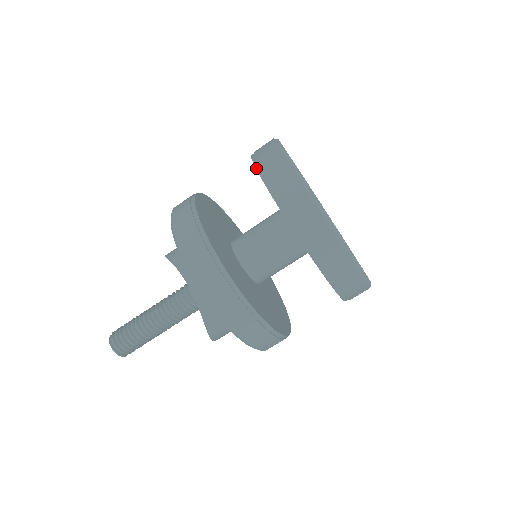
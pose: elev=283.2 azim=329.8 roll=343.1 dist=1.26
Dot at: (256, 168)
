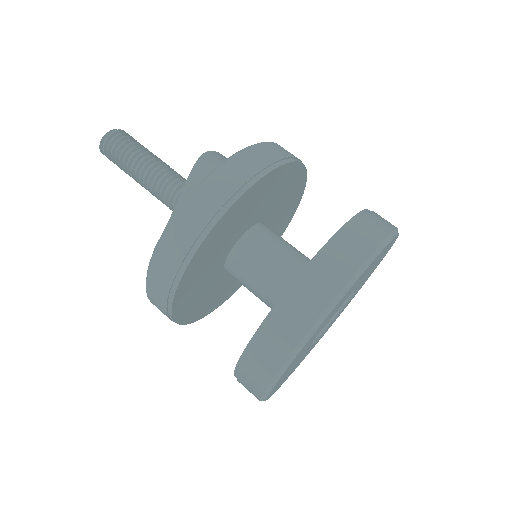
Dot at: (307, 266)
